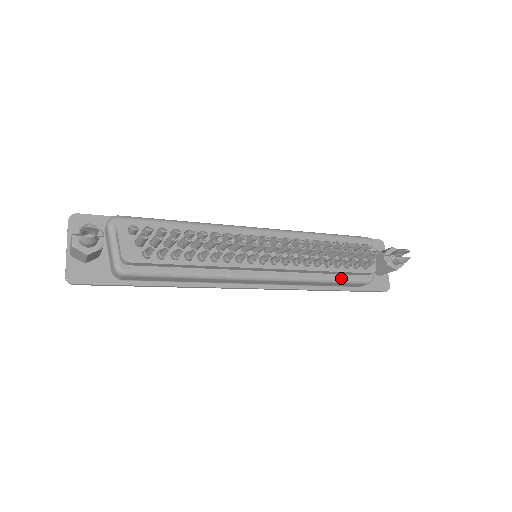
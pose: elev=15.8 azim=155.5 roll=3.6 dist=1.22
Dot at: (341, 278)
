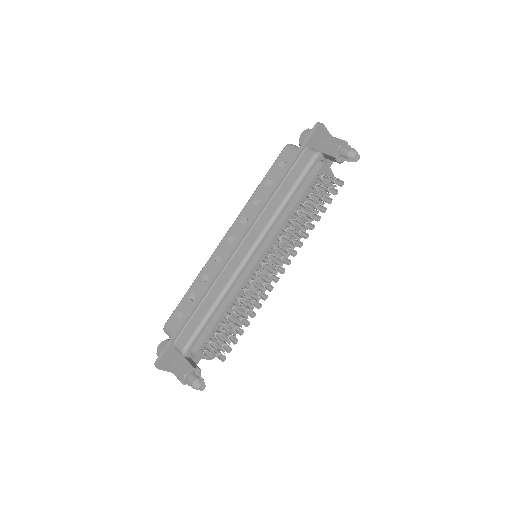
Dot at: occluded
